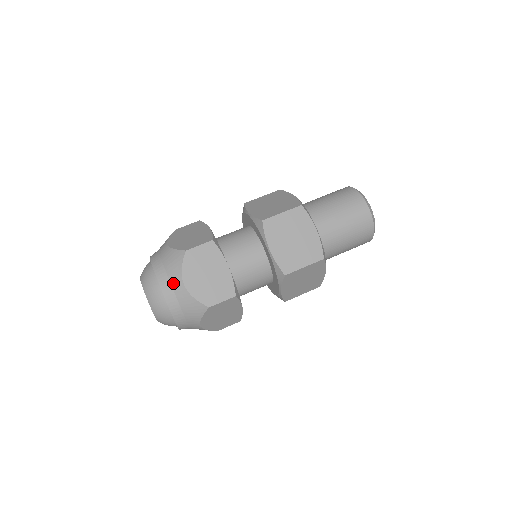
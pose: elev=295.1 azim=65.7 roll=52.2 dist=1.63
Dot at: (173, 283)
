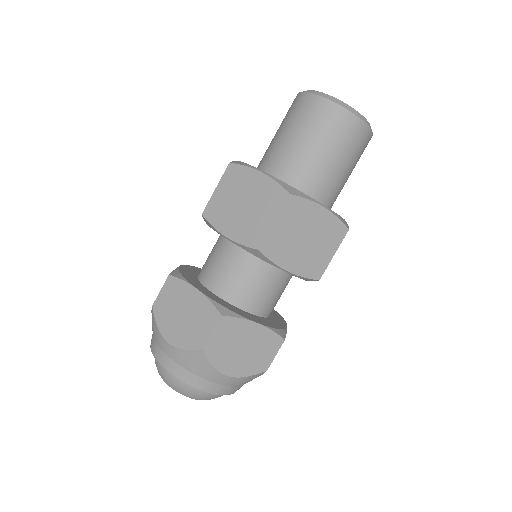
Dot at: (214, 381)
